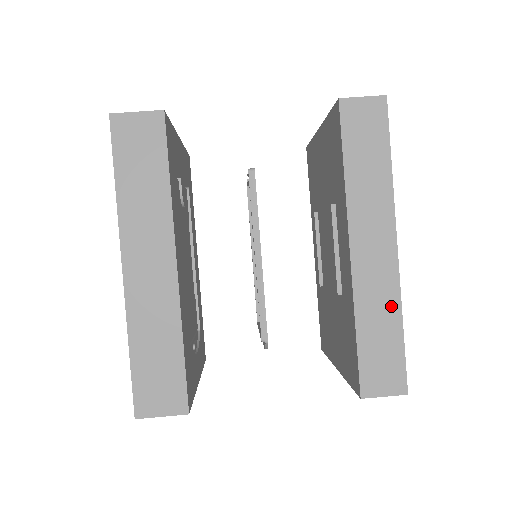
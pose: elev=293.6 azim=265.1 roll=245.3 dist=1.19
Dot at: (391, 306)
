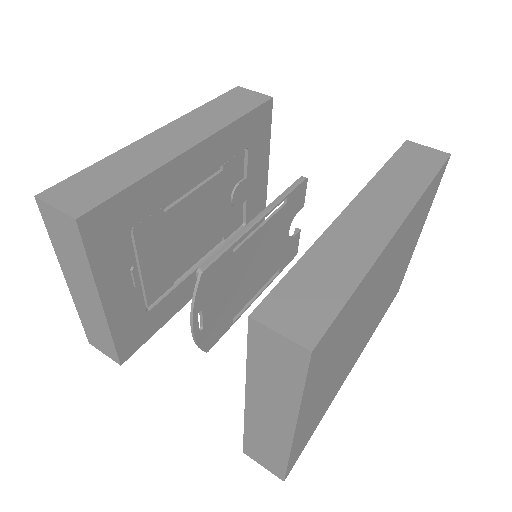
Dot at: (357, 263)
